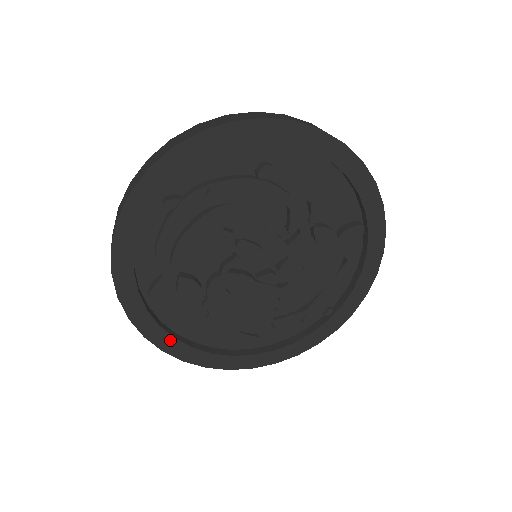
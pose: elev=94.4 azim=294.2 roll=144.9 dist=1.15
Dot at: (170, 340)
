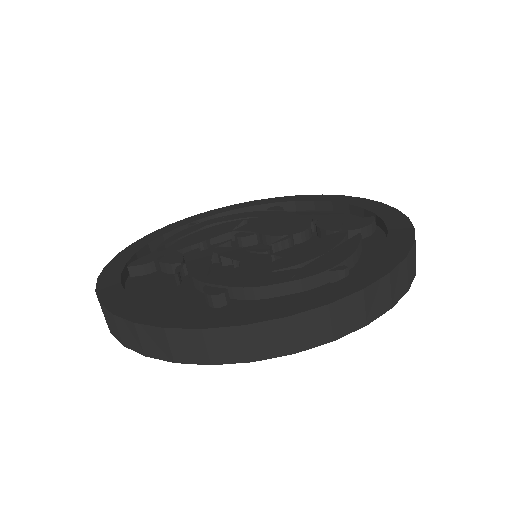
Dot at: occluded
